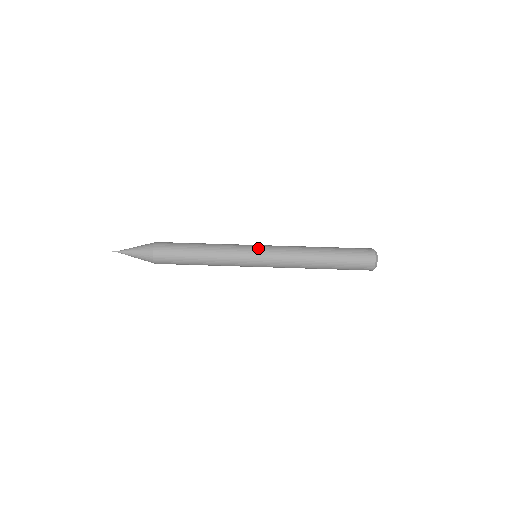
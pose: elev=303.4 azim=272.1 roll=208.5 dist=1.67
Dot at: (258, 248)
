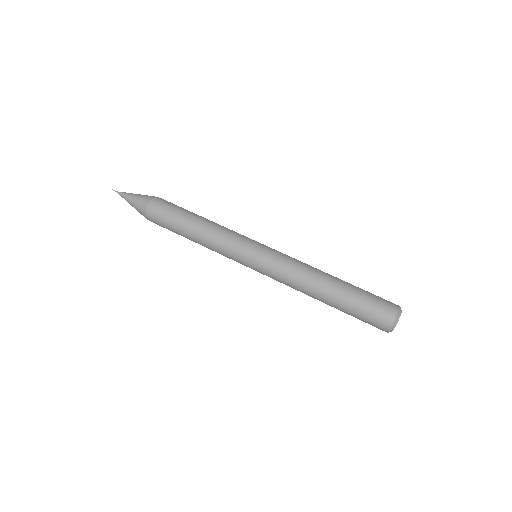
Dot at: (256, 253)
